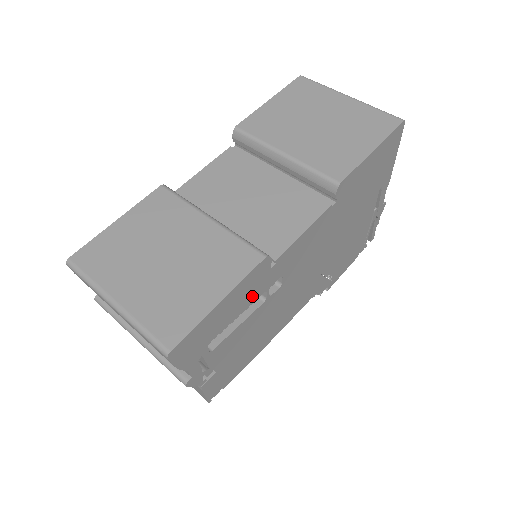
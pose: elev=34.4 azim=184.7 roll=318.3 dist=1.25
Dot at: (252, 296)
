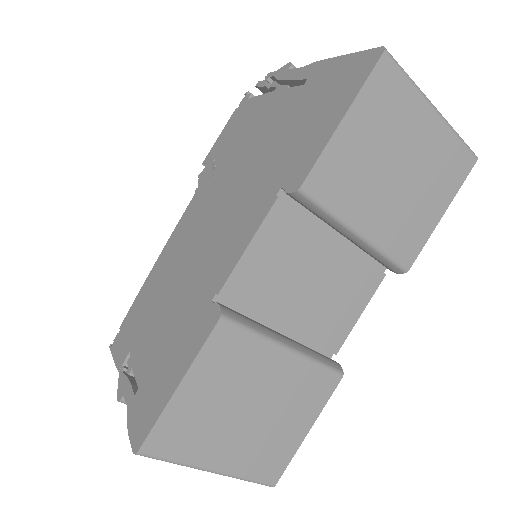
Dot at: occluded
